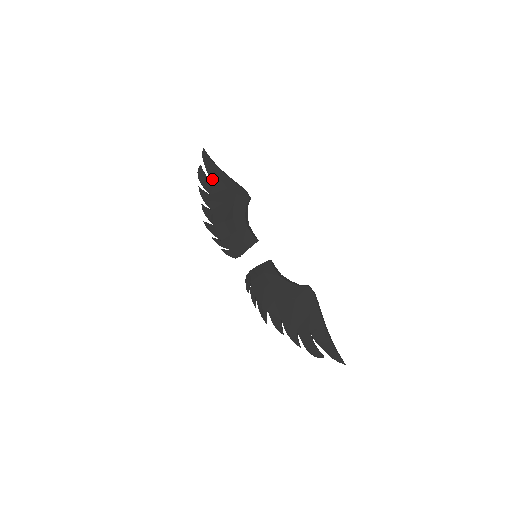
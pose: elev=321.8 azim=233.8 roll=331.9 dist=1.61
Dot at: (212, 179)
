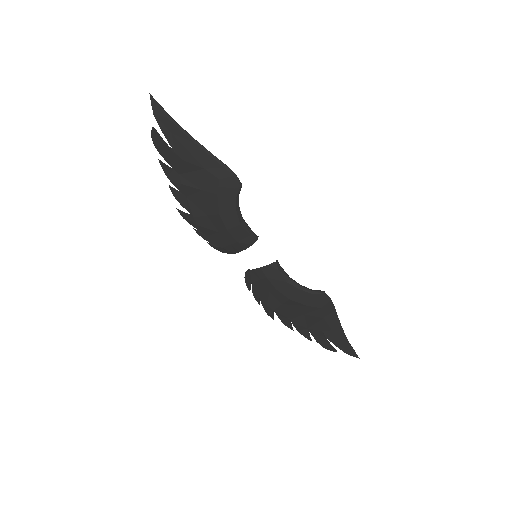
Dot at: (177, 152)
